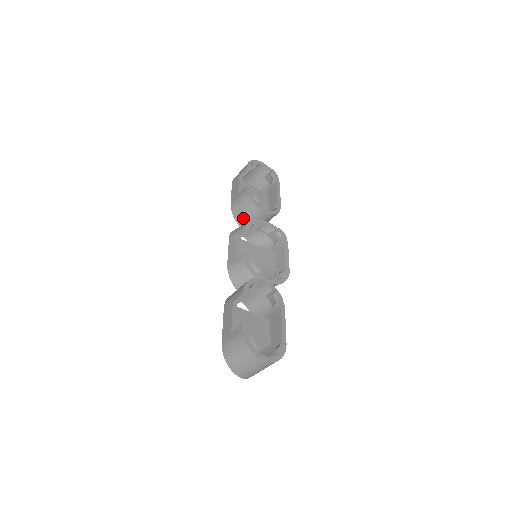
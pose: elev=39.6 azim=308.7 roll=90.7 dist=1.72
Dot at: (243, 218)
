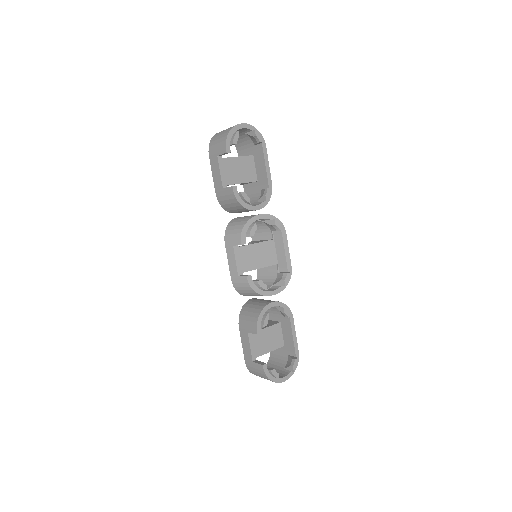
Dot at: (233, 211)
